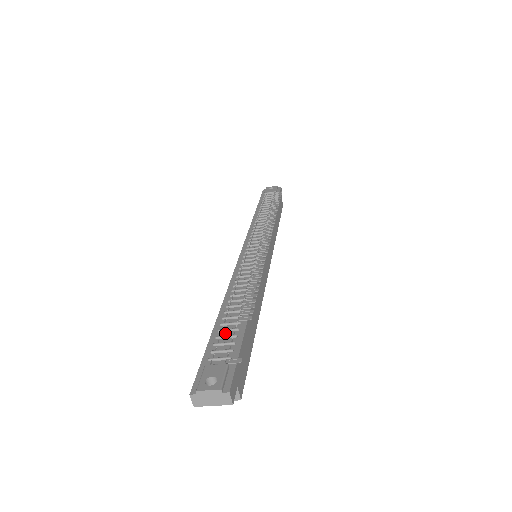
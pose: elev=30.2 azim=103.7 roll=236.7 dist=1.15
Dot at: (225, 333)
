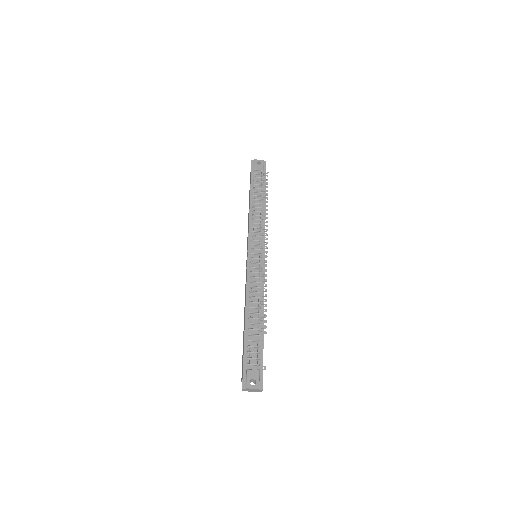
Dot at: (252, 343)
